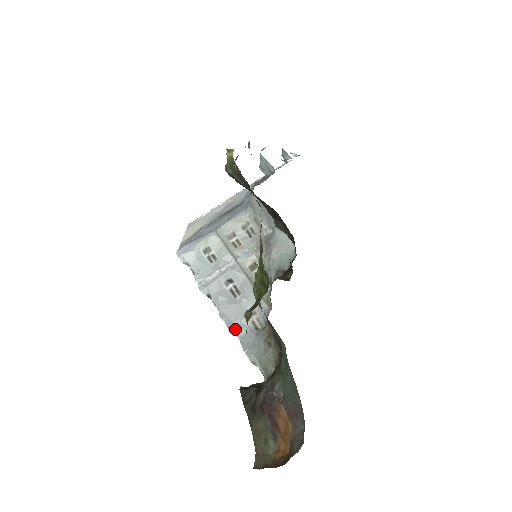
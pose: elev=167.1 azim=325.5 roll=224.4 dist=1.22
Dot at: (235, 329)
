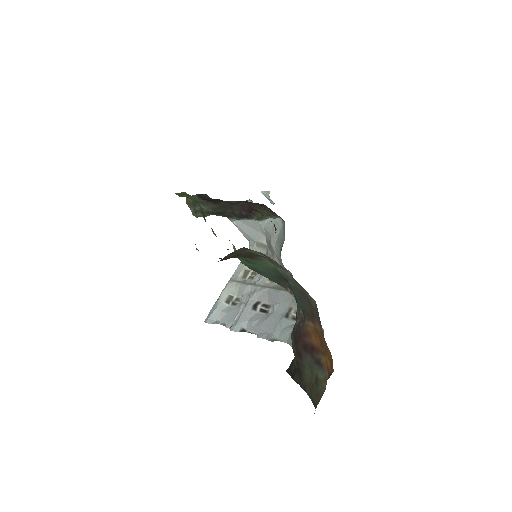
Dot at: (279, 338)
